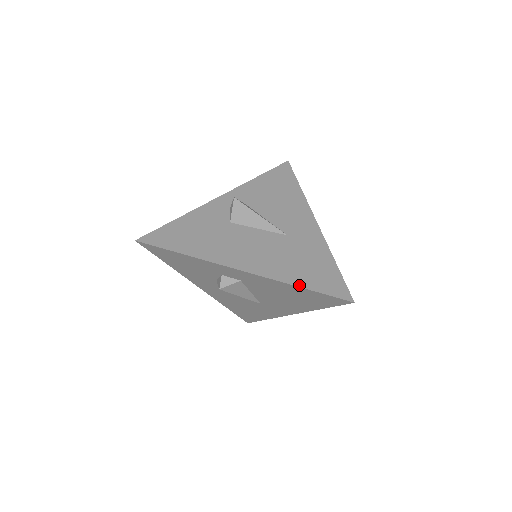
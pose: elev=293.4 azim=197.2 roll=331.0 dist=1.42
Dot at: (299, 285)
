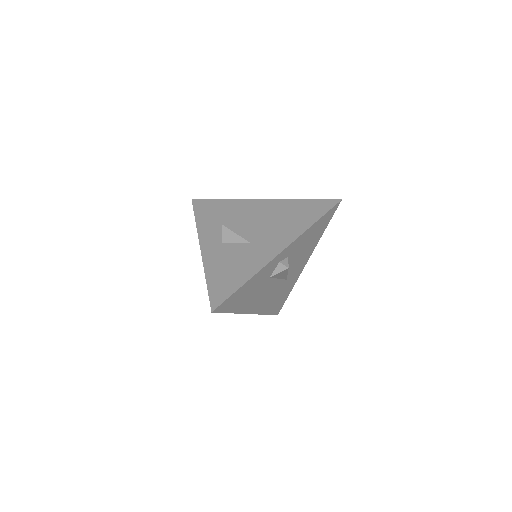
Dot at: (266, 314)
